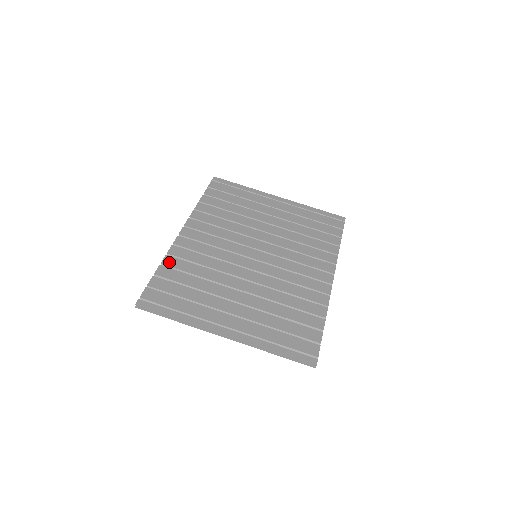
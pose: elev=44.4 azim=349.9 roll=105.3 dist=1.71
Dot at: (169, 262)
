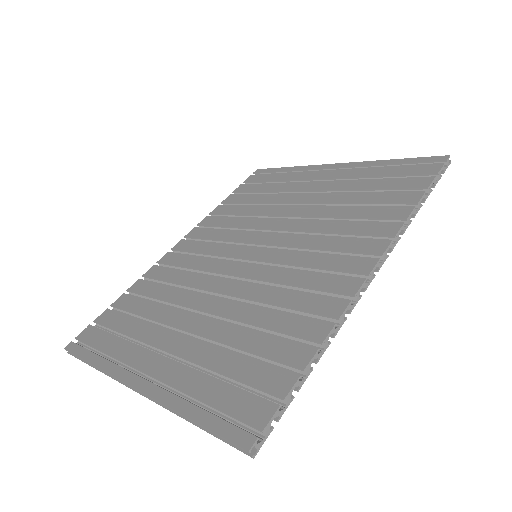
Dot at: (136, 287)
